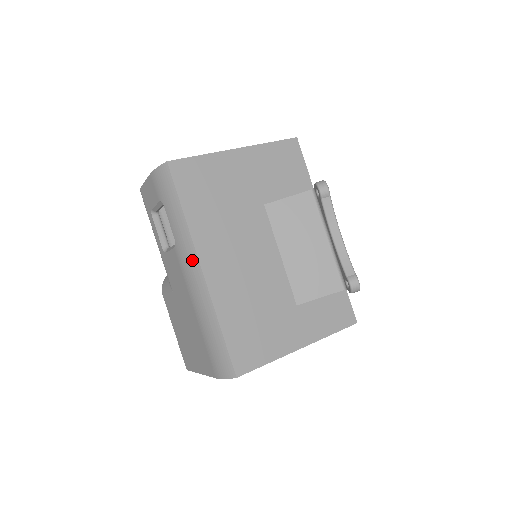
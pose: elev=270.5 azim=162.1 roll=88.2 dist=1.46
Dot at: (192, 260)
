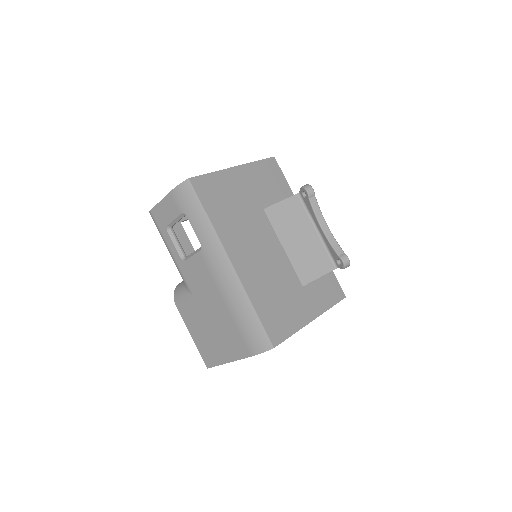
Dot at: (221, 257)
